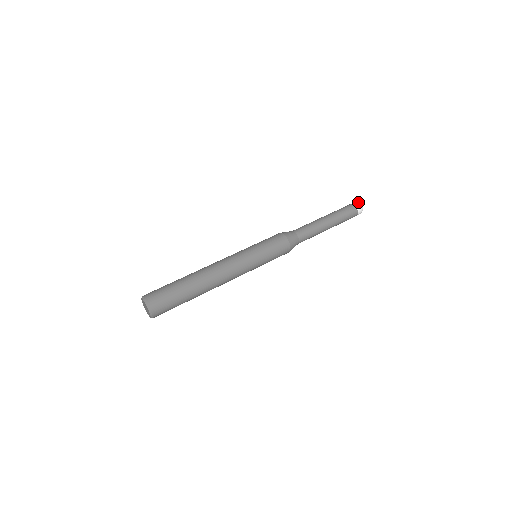
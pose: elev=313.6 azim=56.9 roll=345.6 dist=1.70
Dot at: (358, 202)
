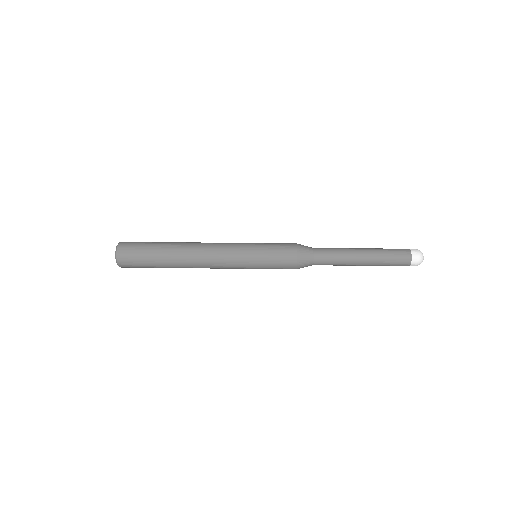
Dot at: occluded
